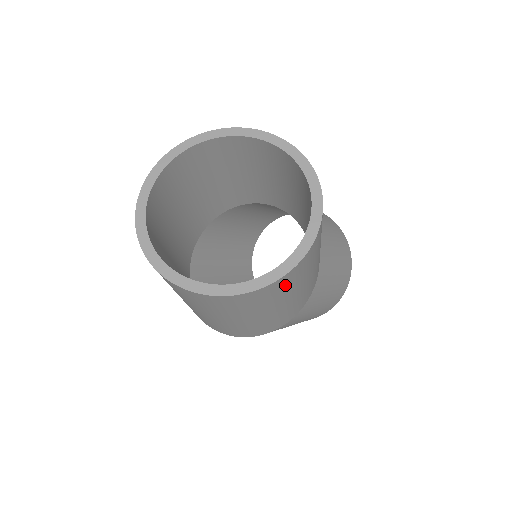
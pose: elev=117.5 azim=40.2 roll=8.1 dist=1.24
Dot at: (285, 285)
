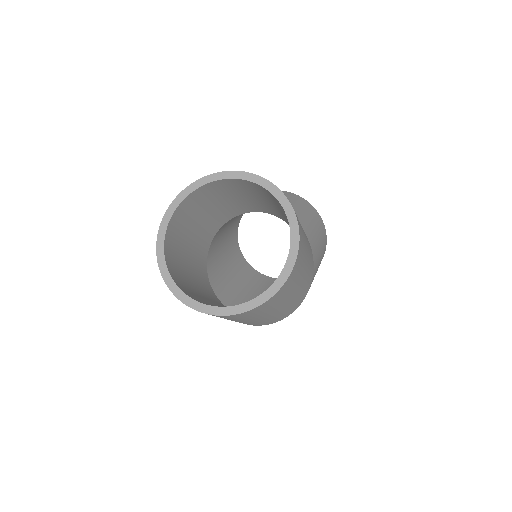
Dot at: (300, 259)
